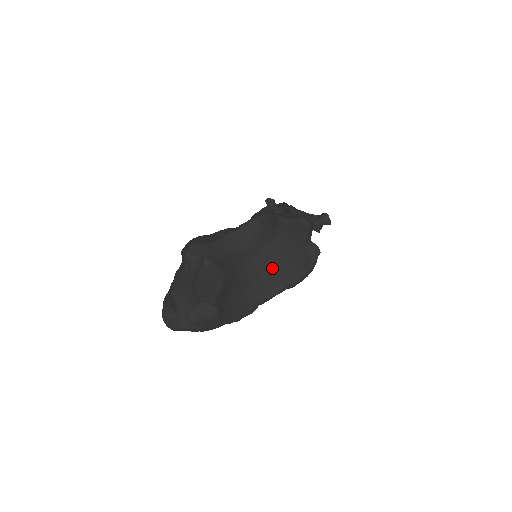
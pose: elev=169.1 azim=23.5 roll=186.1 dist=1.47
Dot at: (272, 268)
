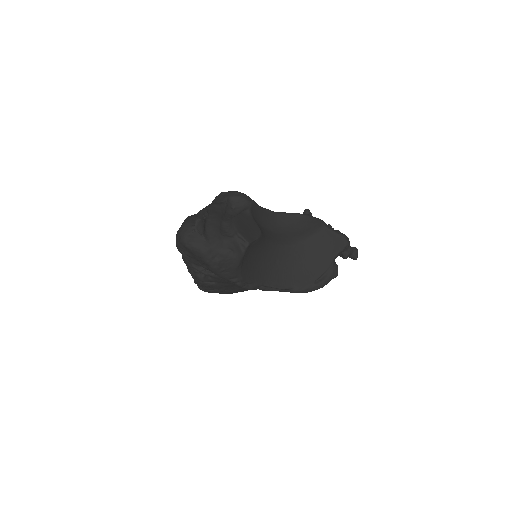
Dot at: (289, 263)
